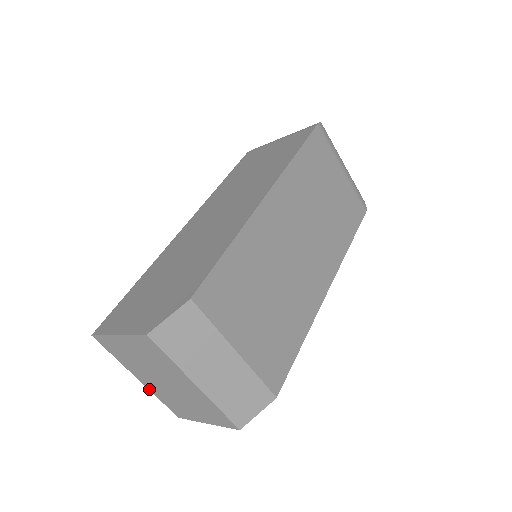
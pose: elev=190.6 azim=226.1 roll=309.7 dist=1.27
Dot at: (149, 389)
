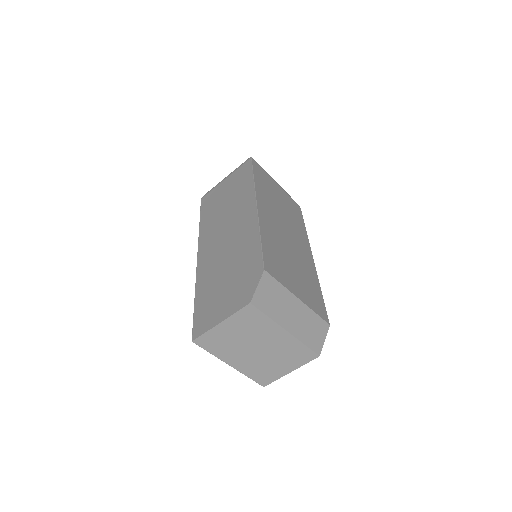
Dot at: (239, 371)
